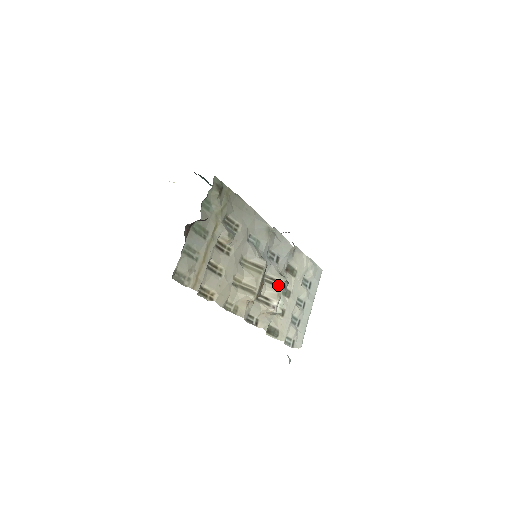
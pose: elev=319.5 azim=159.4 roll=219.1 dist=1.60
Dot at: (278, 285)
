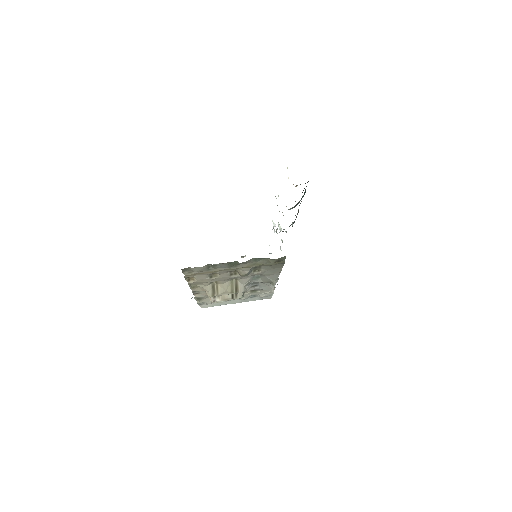
Dot at: (233, 296)
